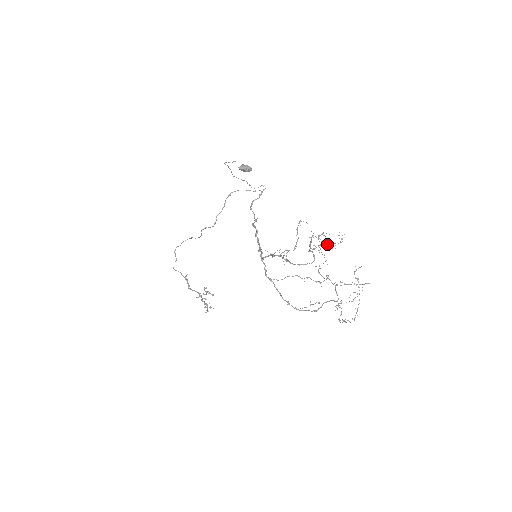
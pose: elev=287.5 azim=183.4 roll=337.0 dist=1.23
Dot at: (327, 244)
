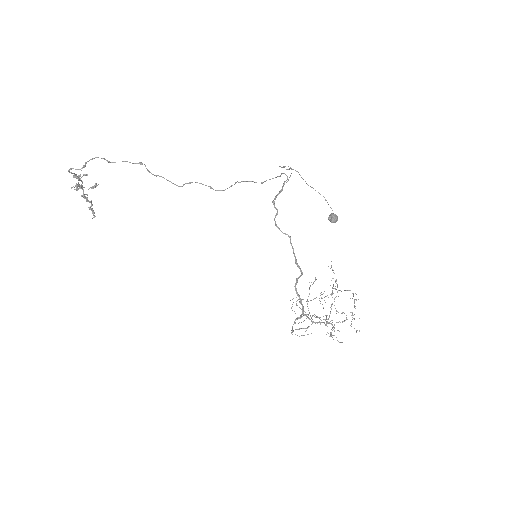
Dot at: occluded
